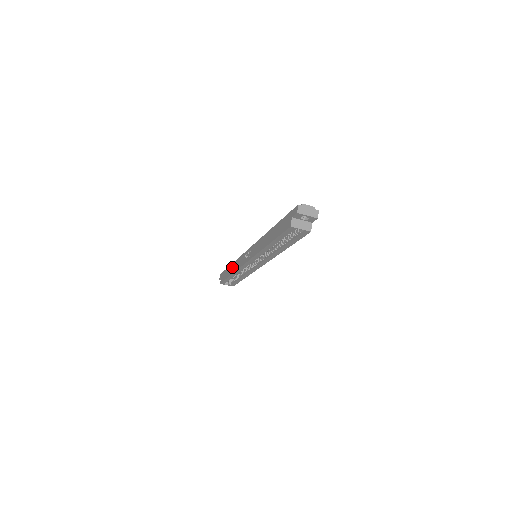
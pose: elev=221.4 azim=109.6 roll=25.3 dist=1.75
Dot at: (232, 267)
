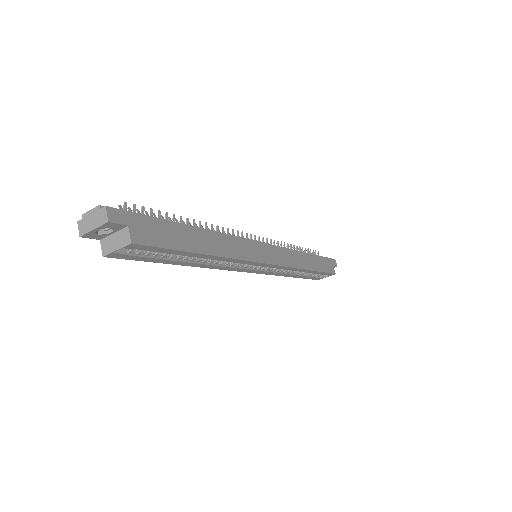
Dot at: occluded
